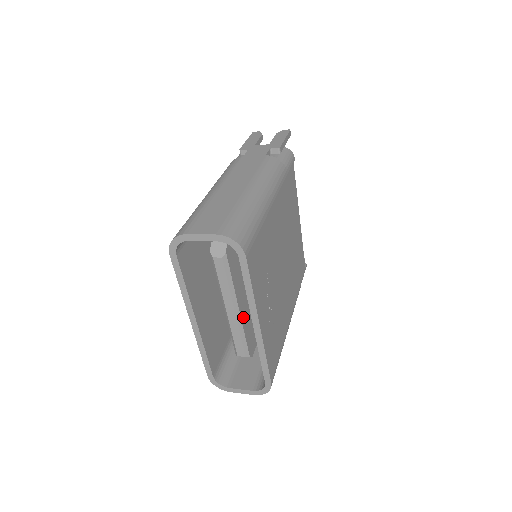
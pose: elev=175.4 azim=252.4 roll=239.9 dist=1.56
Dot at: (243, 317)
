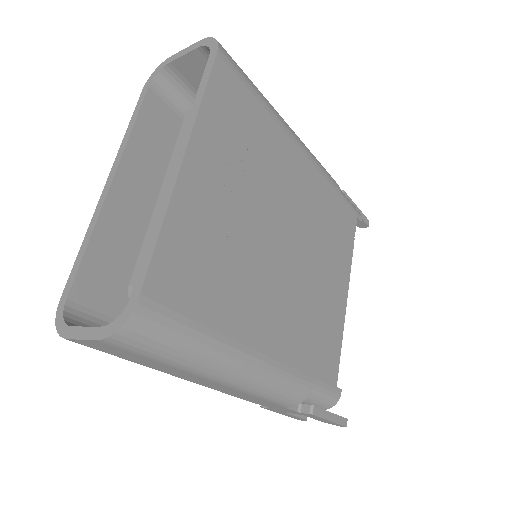
Dot at: occluded
